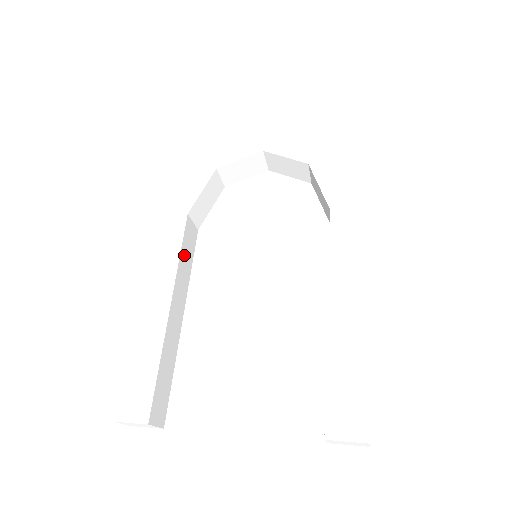
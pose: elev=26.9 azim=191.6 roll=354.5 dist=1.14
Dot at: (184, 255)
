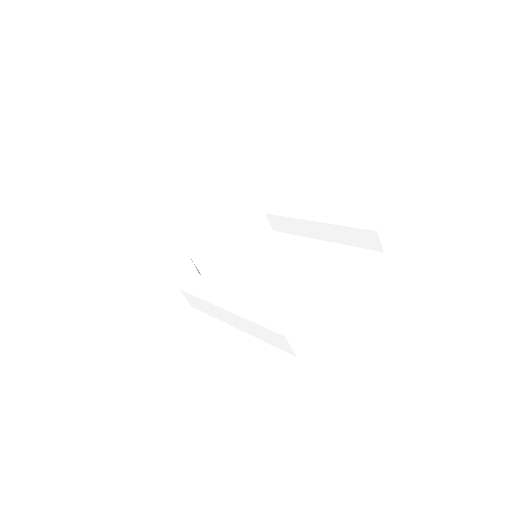
Dot at: occluded
